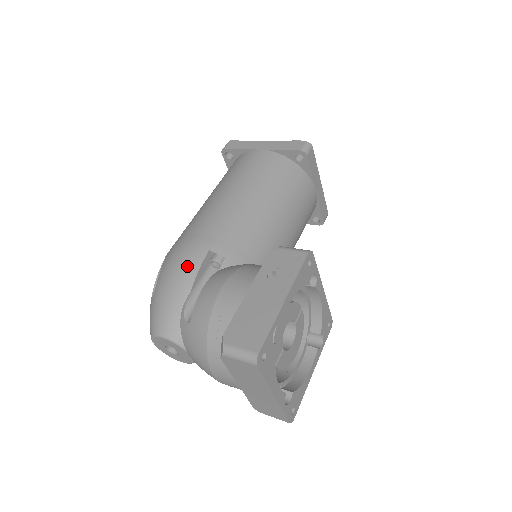
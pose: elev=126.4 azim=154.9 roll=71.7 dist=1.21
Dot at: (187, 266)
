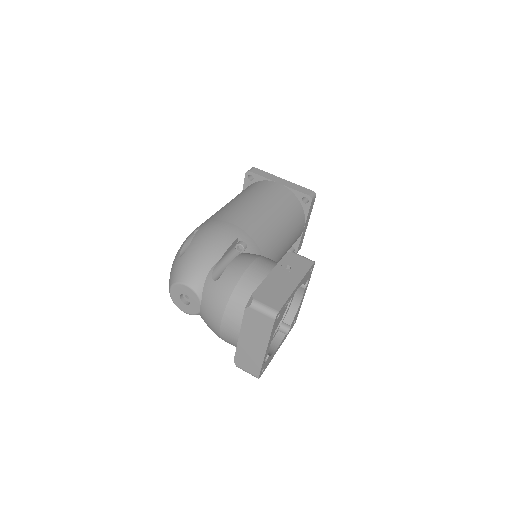
Dot at: (221, 241)
